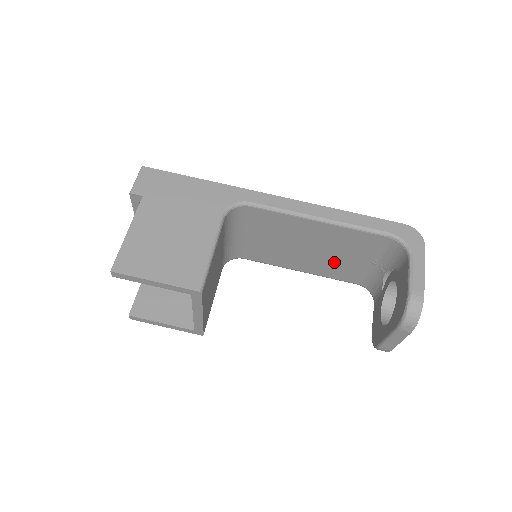
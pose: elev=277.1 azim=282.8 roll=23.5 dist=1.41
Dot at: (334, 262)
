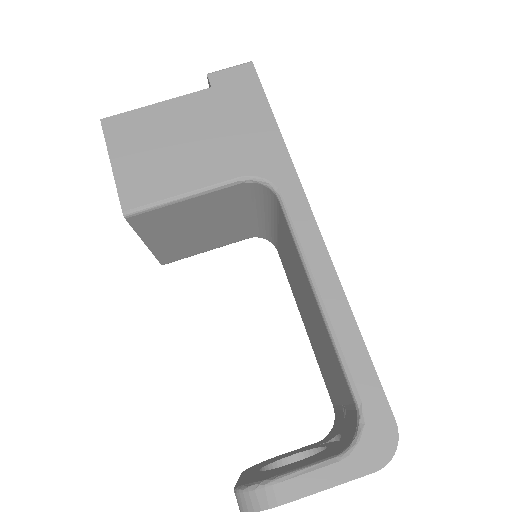
Dot at: (322, 356)
